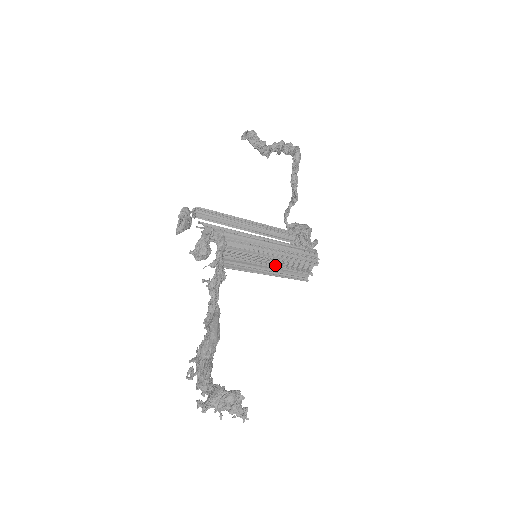
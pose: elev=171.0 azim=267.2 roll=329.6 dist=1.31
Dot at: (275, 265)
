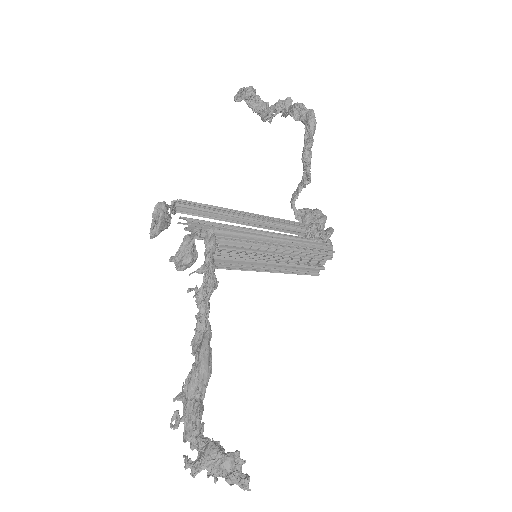
Dot at: (279, 261)
